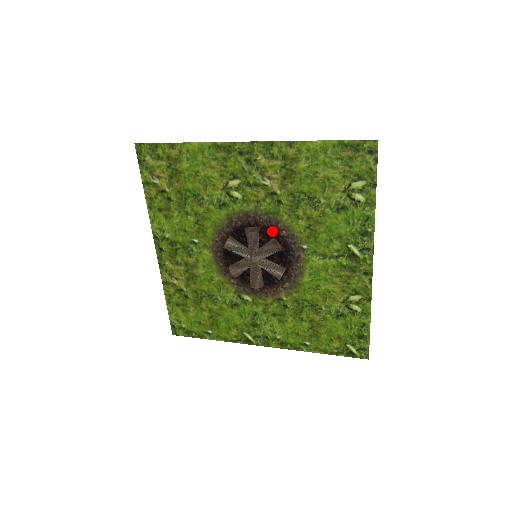
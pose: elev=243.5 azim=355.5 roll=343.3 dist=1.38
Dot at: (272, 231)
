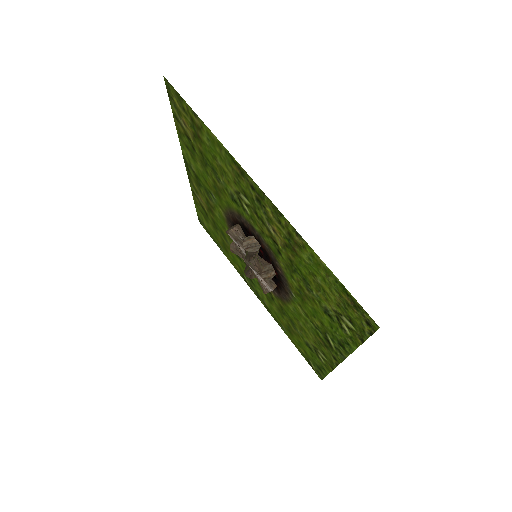
Dot at: (271, 259)
